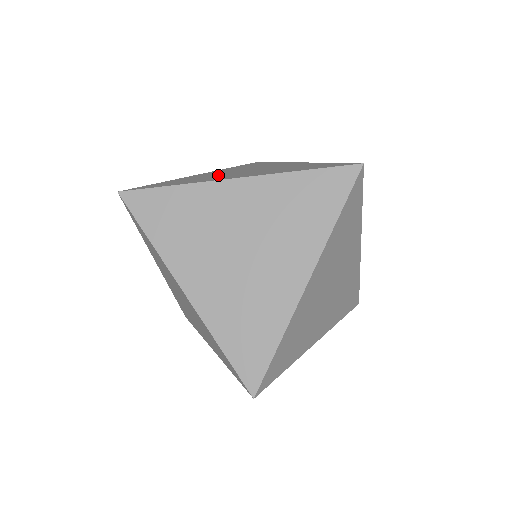
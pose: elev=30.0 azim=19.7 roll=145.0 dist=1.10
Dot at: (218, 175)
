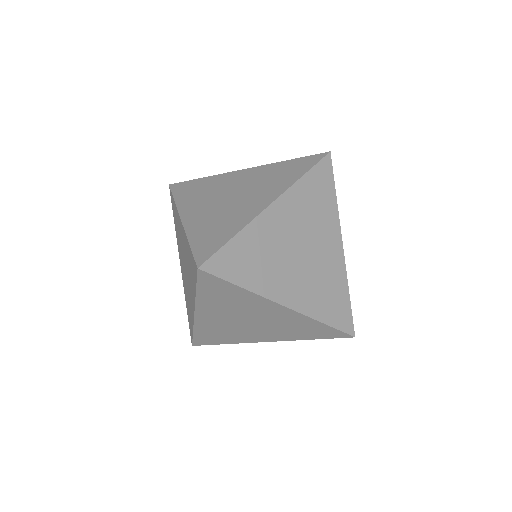
Dot at: (225, 210)
